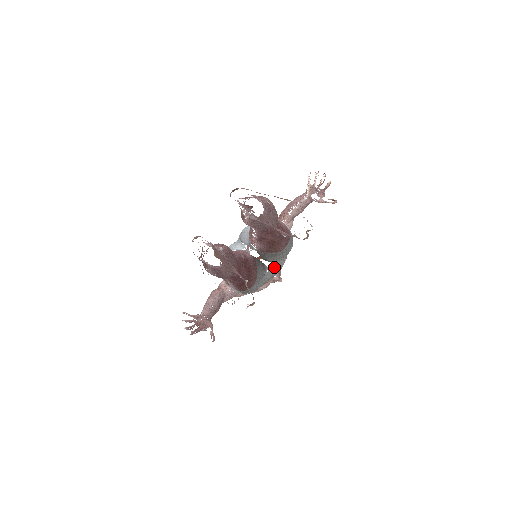
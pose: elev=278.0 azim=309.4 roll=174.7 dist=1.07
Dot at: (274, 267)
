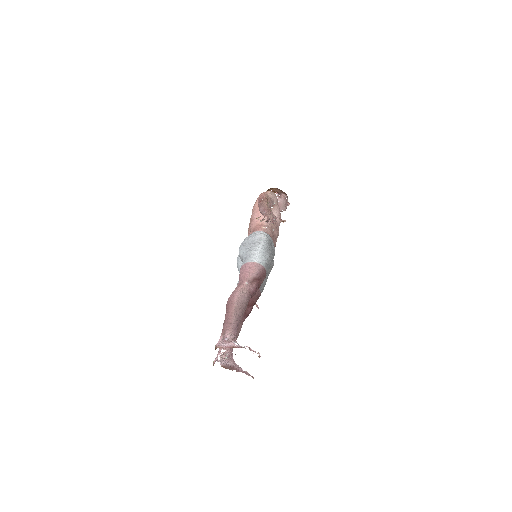
Dot at: occluded
